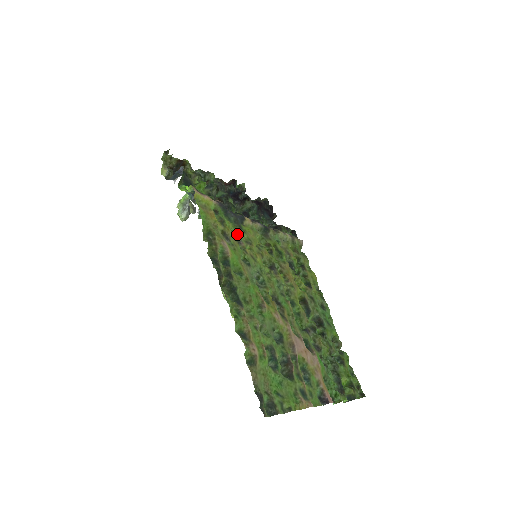
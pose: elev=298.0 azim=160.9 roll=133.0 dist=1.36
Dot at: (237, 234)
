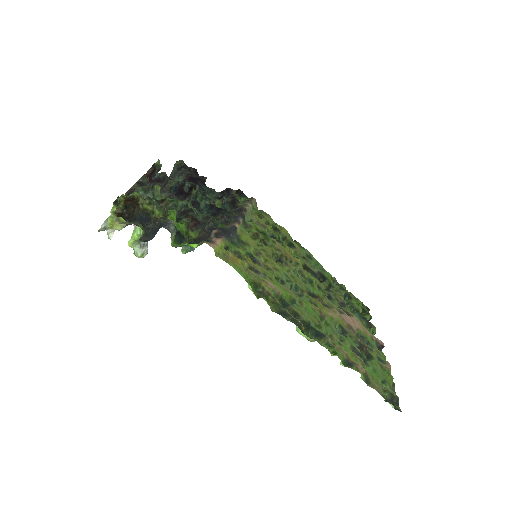
Dot at: (250, 255)
